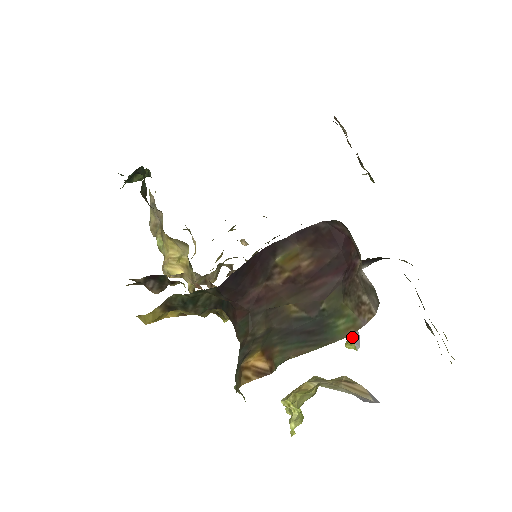
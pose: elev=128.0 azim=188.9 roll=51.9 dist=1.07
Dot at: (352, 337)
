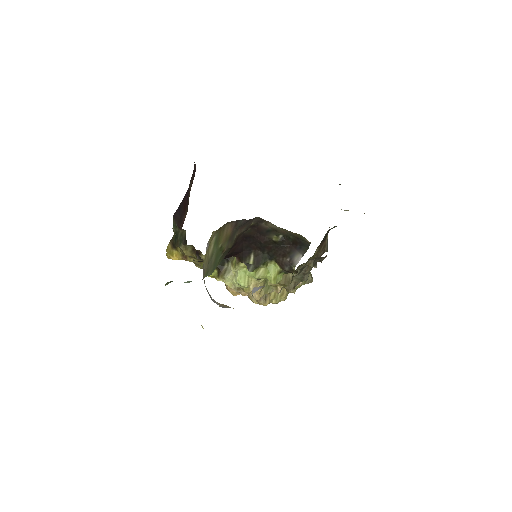
Dot at: (255, 287)
